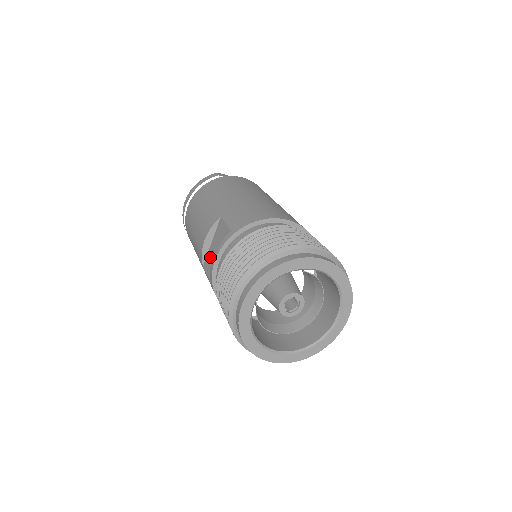
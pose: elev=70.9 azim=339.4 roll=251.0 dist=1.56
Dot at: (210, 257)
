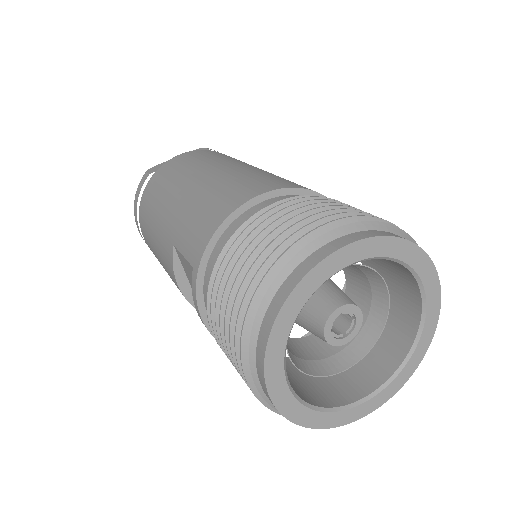
Dot at: occluded
